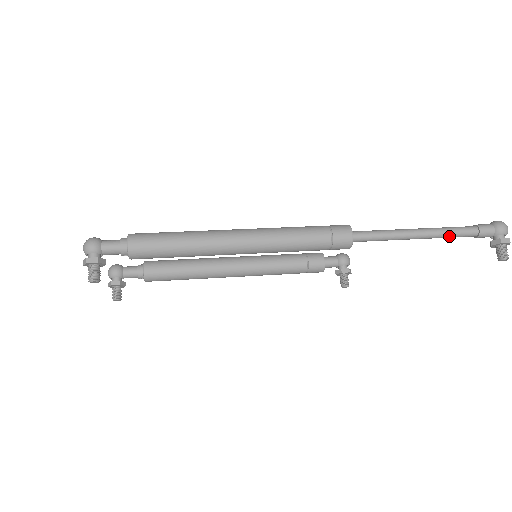
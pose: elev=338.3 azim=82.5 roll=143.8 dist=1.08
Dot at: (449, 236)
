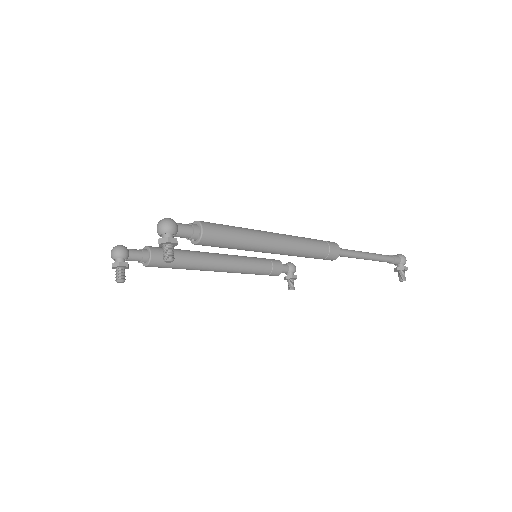
Dot at: (381, 260)
